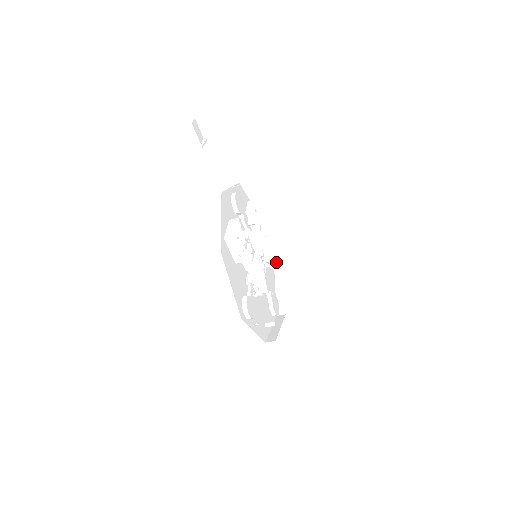
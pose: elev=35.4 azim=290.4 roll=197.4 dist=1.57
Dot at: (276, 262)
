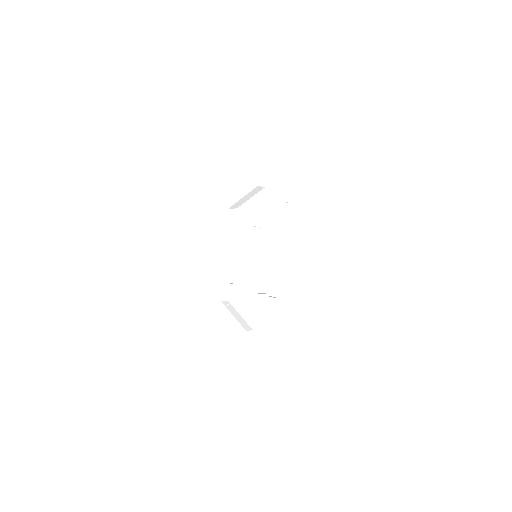
Dot at: occluded
